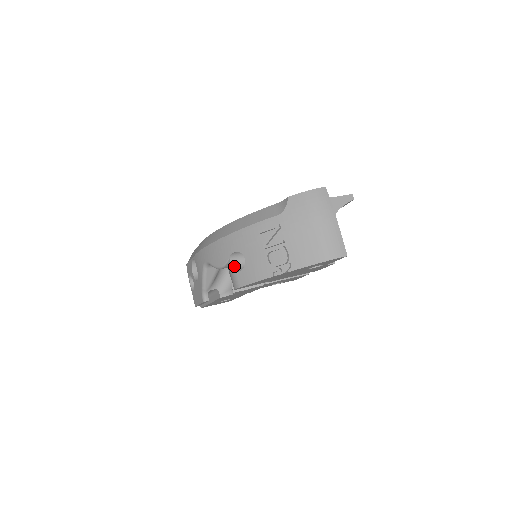
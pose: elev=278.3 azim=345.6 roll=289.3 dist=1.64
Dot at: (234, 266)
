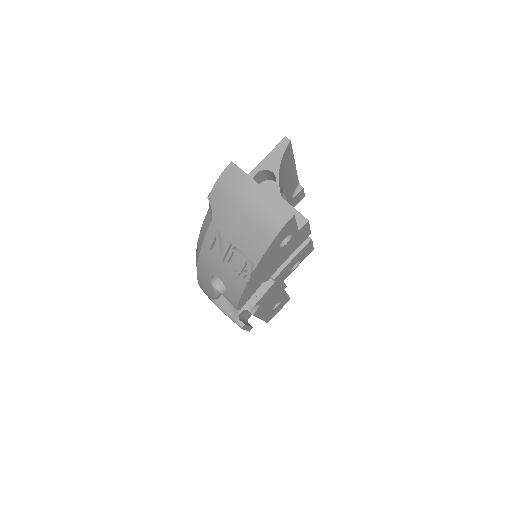
Dot at: (222, 289)
